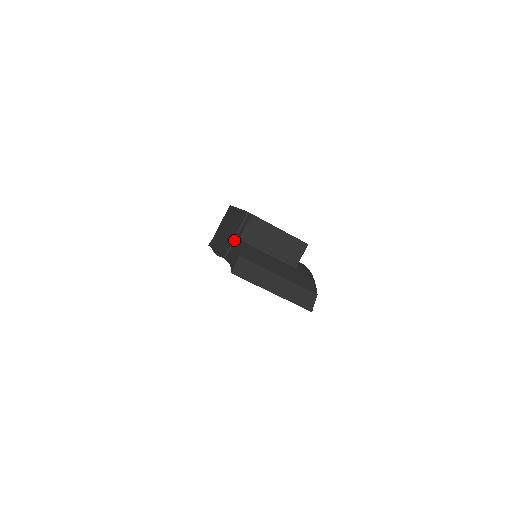
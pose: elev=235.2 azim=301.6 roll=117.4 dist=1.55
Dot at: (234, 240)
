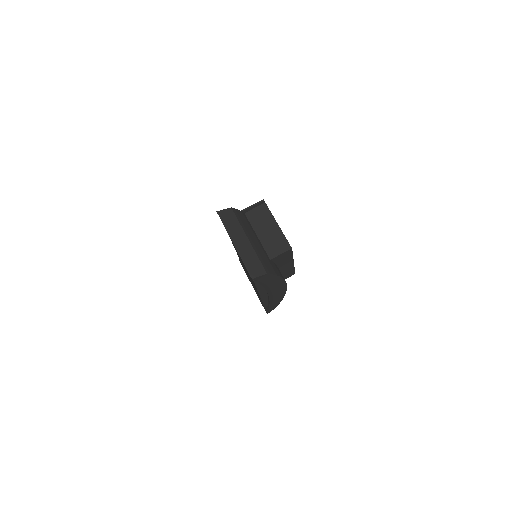
Dot at: occluded
